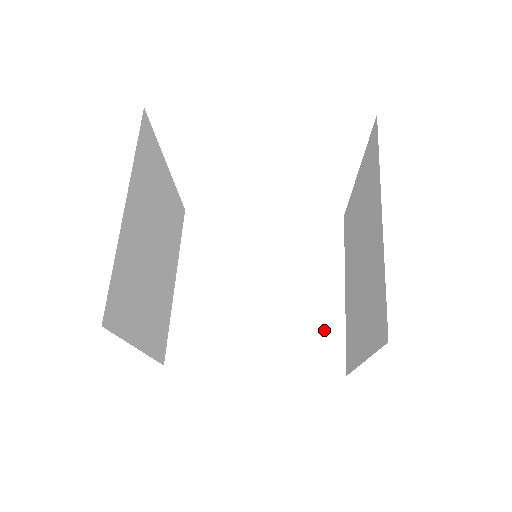
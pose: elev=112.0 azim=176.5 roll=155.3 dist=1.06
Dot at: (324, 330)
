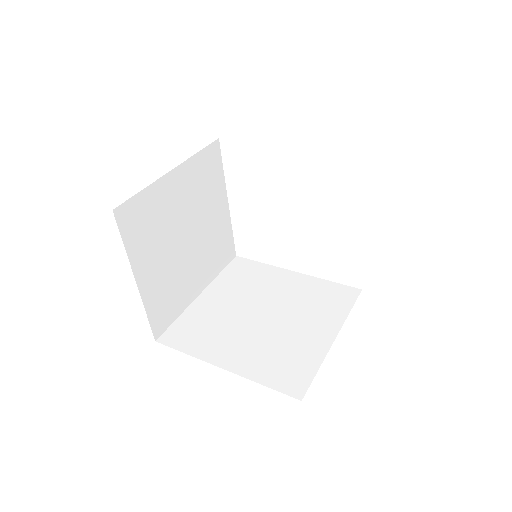
Dot at: (300, 360)
